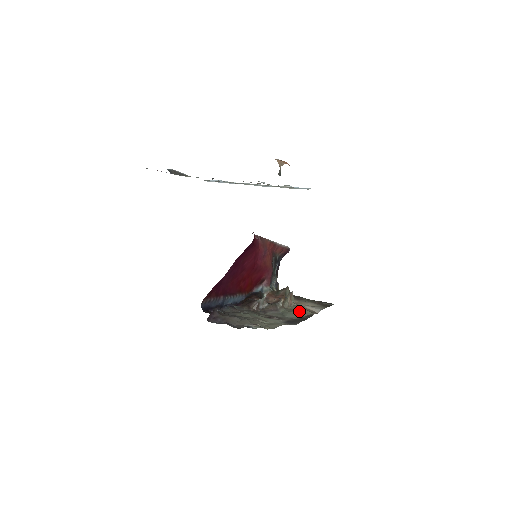
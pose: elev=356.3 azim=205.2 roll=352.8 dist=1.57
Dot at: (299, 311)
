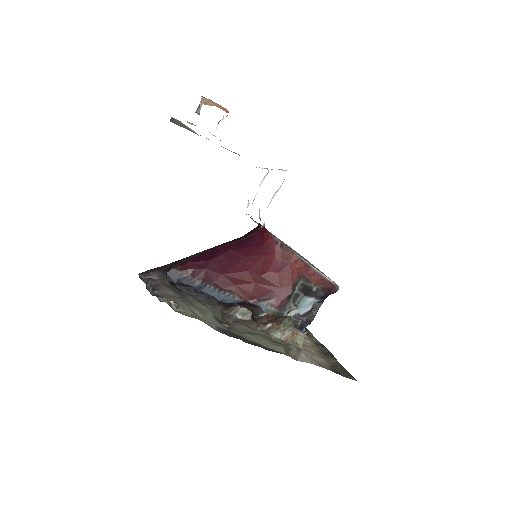
Dot at: (272, 342)
